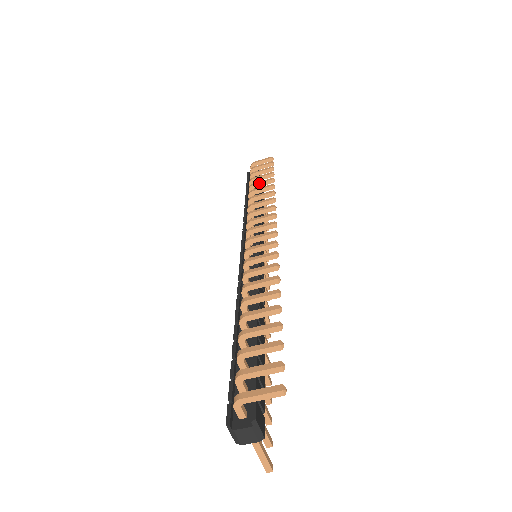
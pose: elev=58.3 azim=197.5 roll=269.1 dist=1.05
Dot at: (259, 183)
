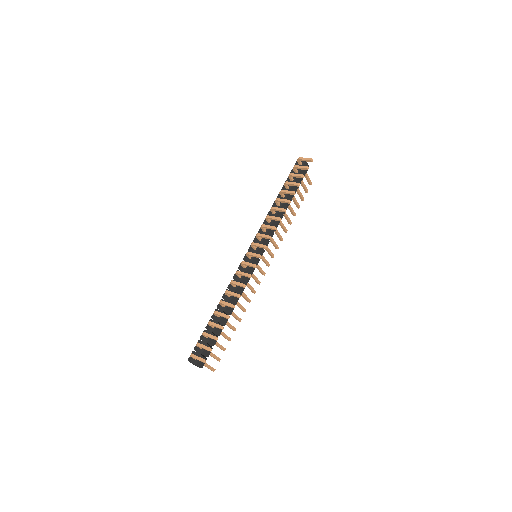
Dot at: (285, 192)
